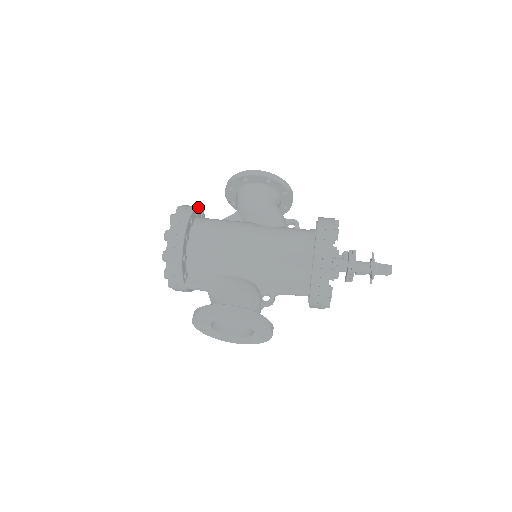
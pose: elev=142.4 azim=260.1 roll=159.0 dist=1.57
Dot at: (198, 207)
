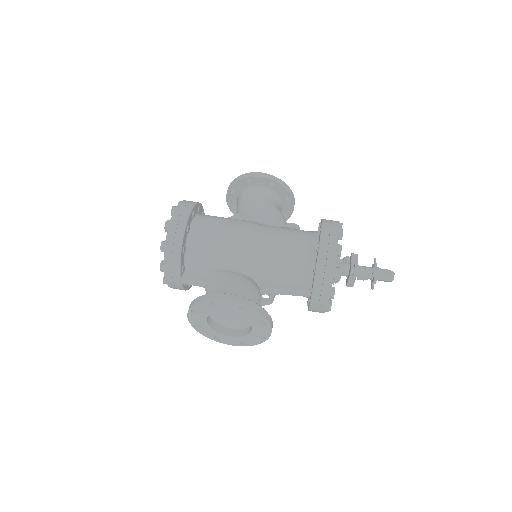
Dot at: (200, 203)
